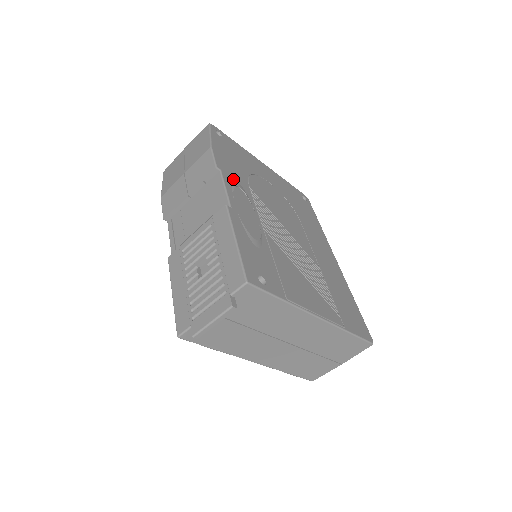
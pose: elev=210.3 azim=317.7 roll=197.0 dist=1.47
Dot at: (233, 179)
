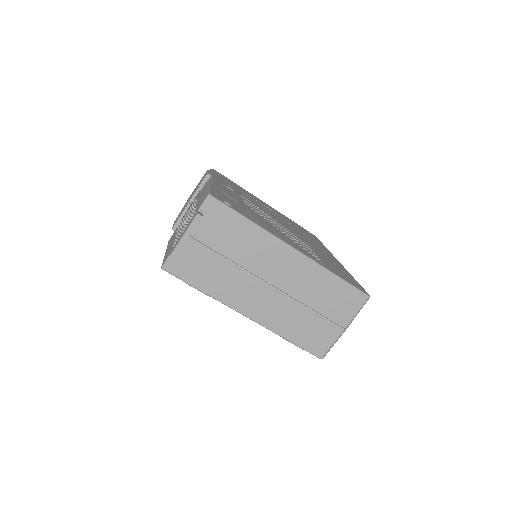
Dot at: (223, 183)
